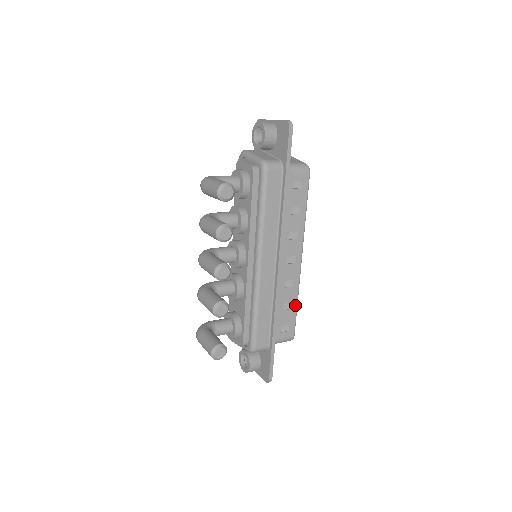
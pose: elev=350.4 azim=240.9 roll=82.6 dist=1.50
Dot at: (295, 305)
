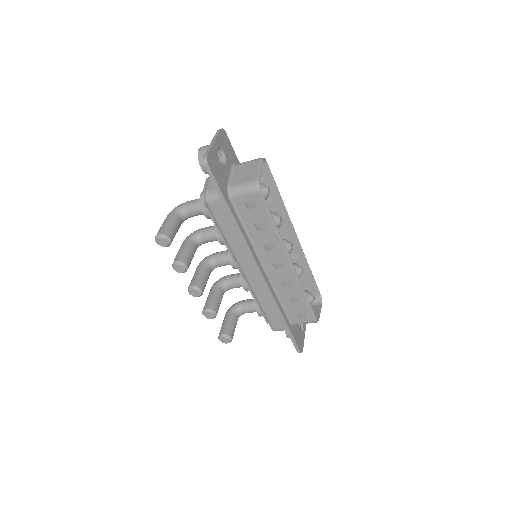
Dot at: (303, 298)
